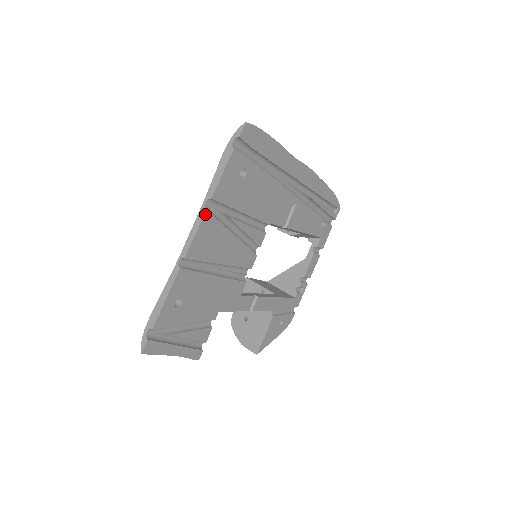
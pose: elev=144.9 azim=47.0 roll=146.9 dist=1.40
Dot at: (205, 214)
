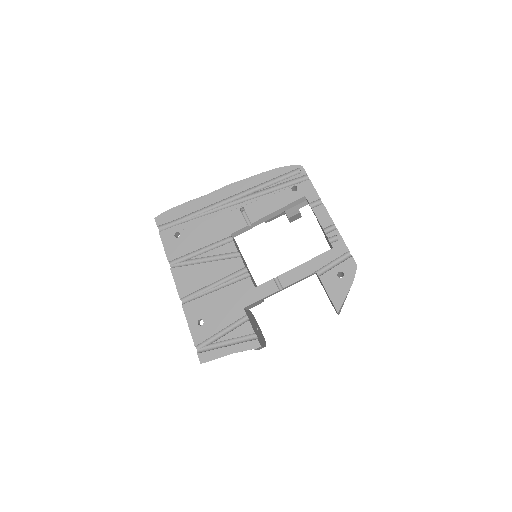
Dot at: (172, 271)
